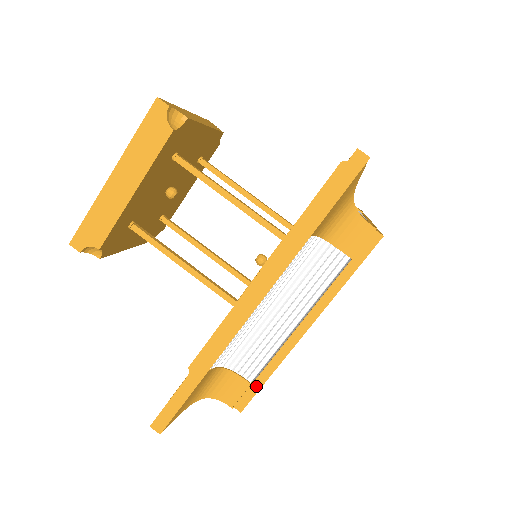
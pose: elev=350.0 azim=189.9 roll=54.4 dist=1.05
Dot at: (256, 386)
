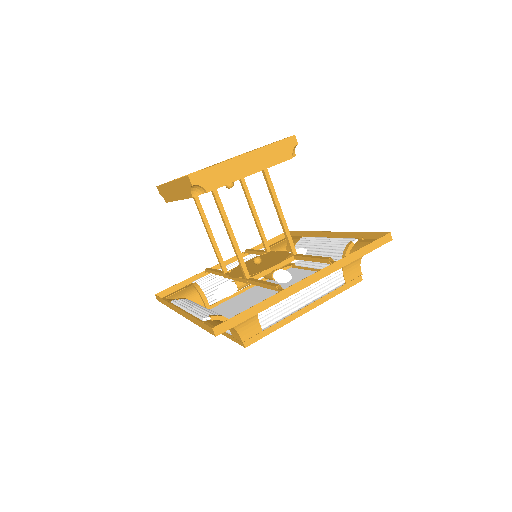
Dot at: occluded
